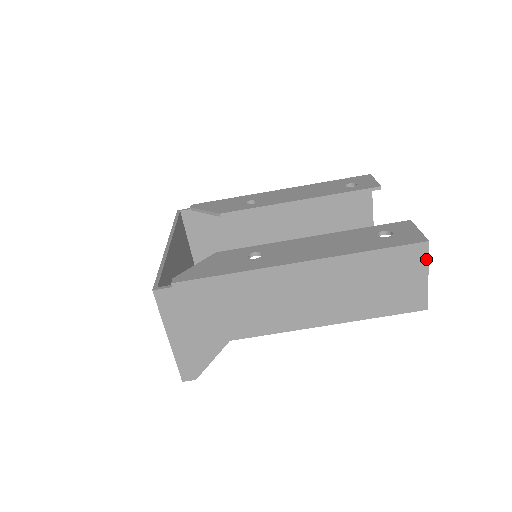
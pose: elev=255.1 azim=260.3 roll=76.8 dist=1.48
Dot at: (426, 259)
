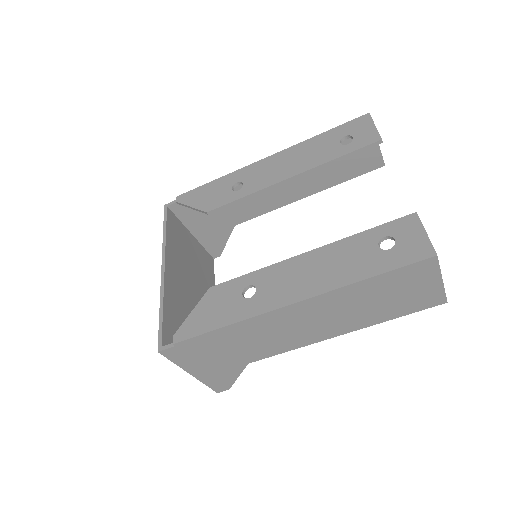
Dot at: (437, 269)
